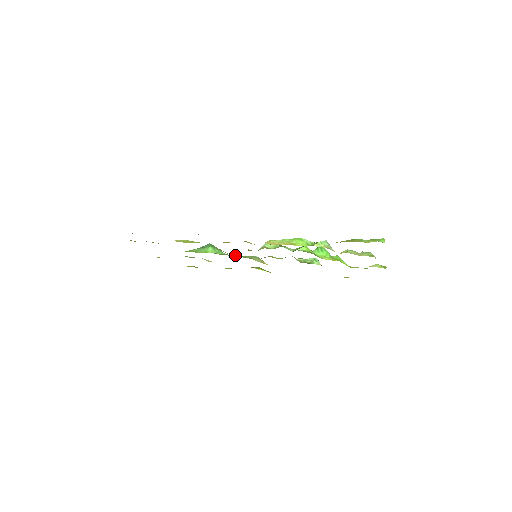
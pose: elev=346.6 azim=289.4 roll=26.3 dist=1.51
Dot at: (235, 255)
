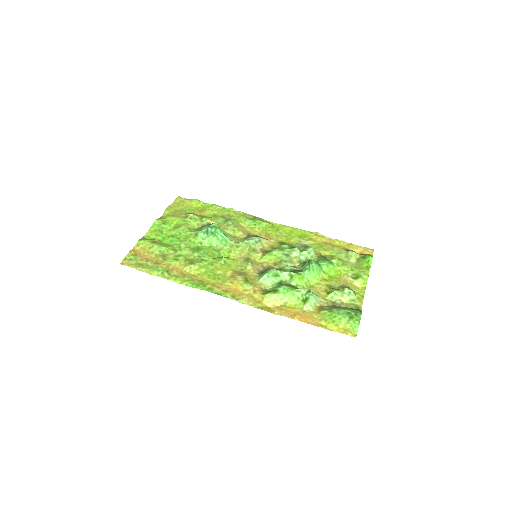
Dot at: (237, 243)
